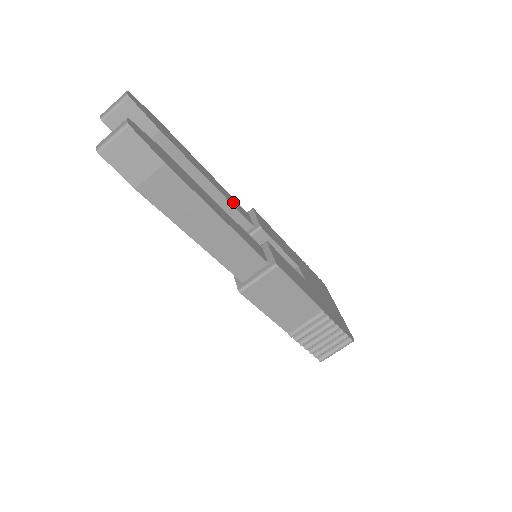
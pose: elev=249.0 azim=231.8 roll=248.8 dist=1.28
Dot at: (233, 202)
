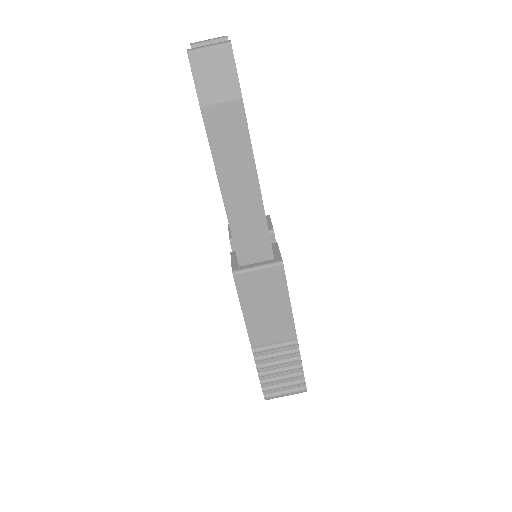
Dot at: occluded
